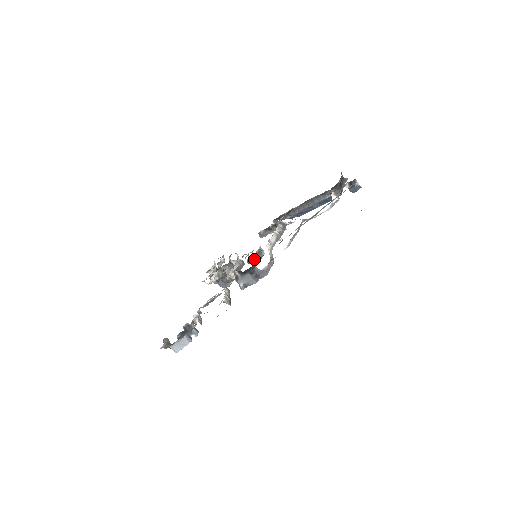
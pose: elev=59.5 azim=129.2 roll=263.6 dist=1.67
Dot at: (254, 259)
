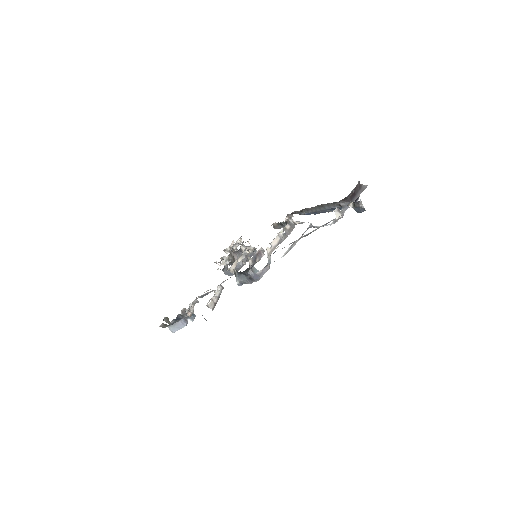
Dot at: (251, 261)
